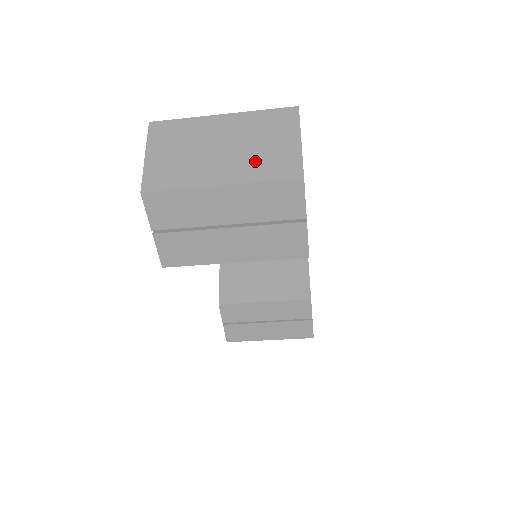
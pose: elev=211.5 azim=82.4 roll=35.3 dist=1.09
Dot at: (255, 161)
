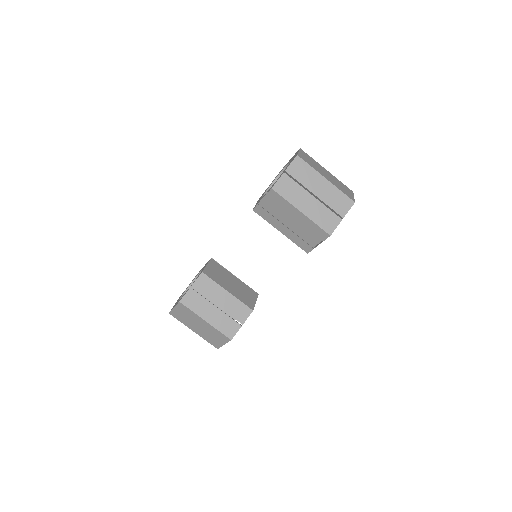
Dot at: (339, 186)
